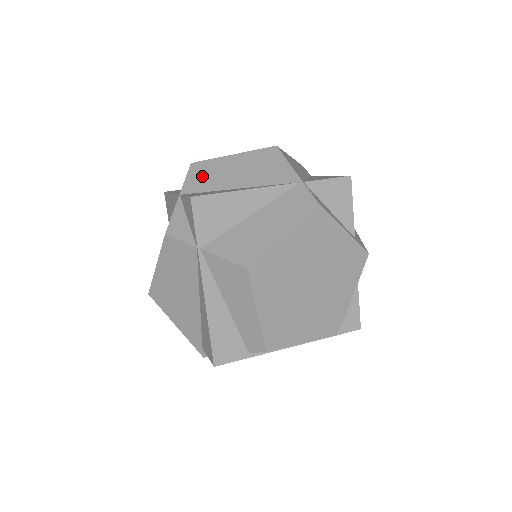
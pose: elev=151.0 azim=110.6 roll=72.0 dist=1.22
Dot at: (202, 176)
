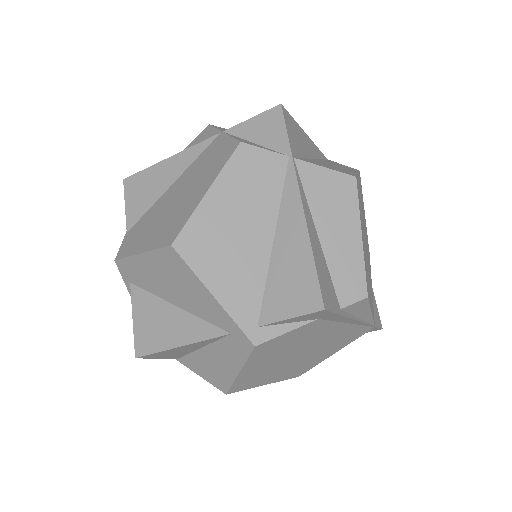
Dot at: occluded
